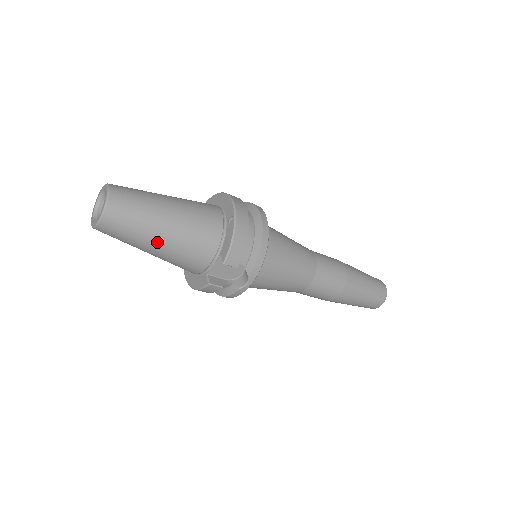
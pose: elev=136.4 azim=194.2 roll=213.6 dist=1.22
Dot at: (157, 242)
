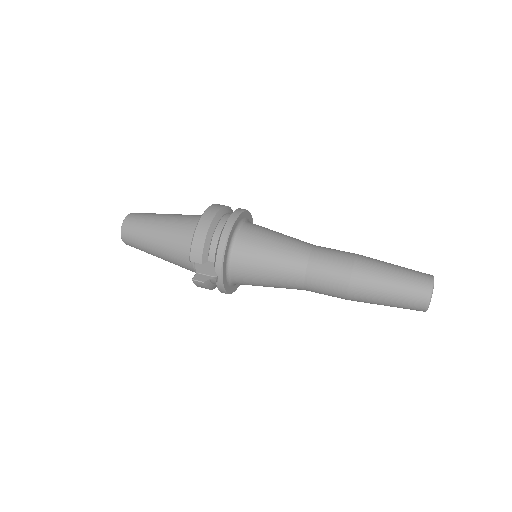
Dot at: (155, 249)
